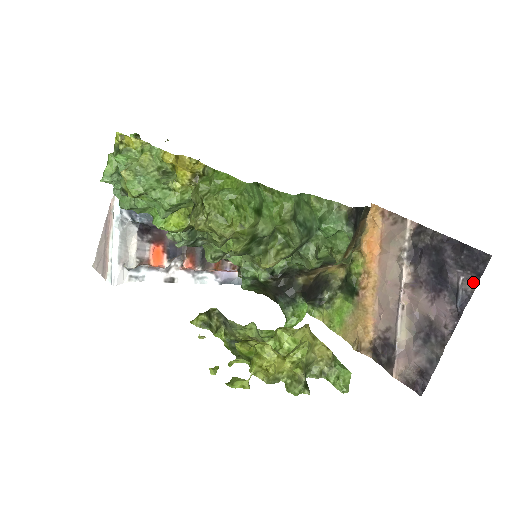
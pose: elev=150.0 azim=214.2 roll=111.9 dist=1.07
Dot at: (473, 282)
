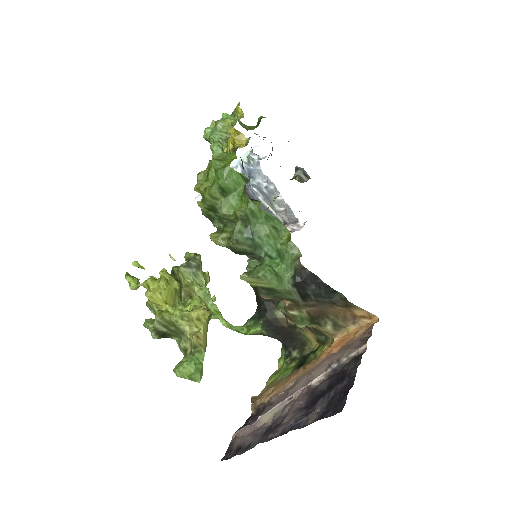
Dot at: (316, 419)
